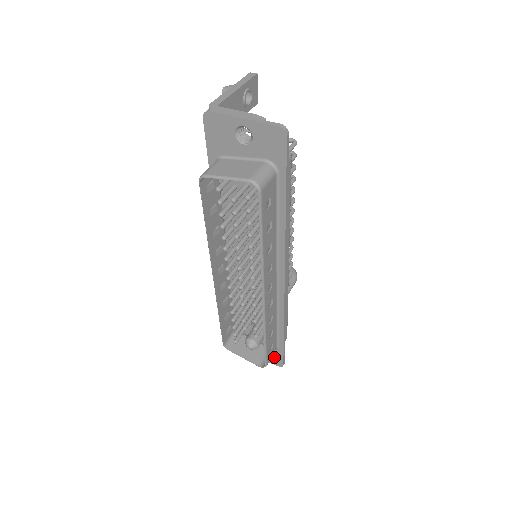
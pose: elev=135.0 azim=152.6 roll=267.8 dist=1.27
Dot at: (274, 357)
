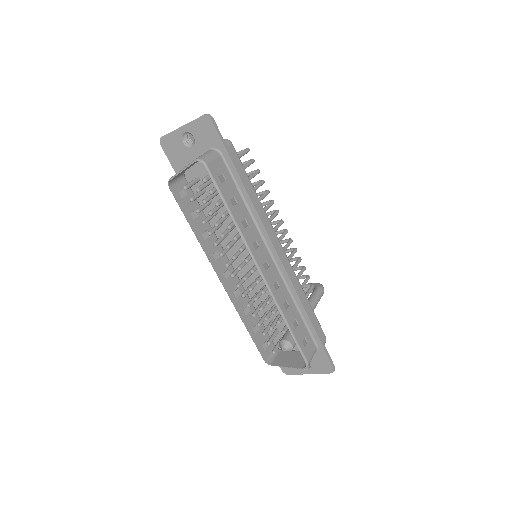
Dot at: (321, 363)
